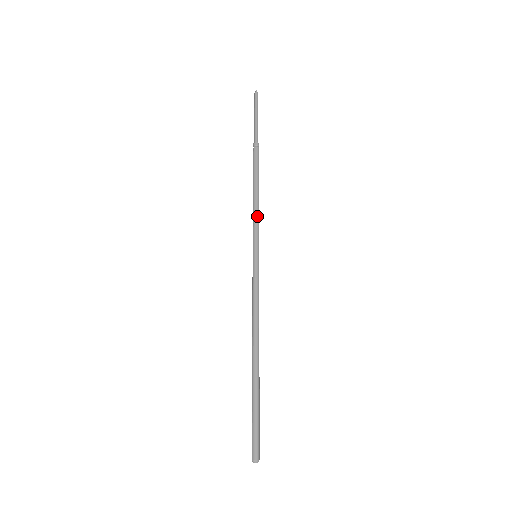
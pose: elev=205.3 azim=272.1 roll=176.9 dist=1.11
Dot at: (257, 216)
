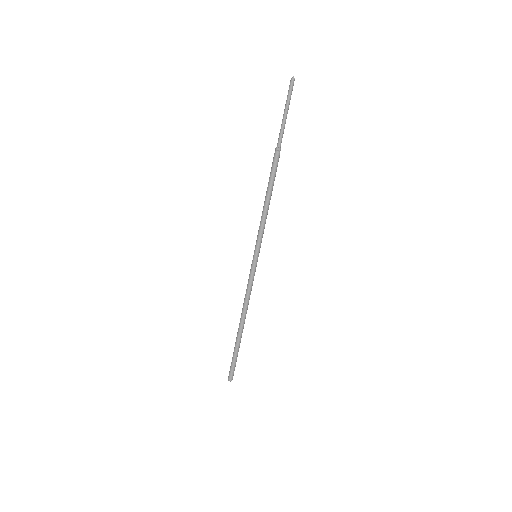
Dot at: occluded
